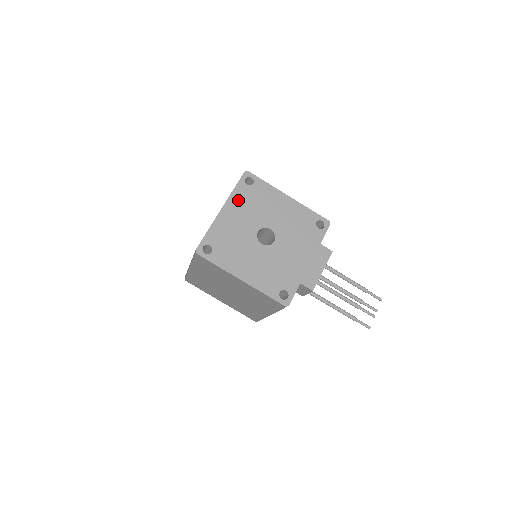
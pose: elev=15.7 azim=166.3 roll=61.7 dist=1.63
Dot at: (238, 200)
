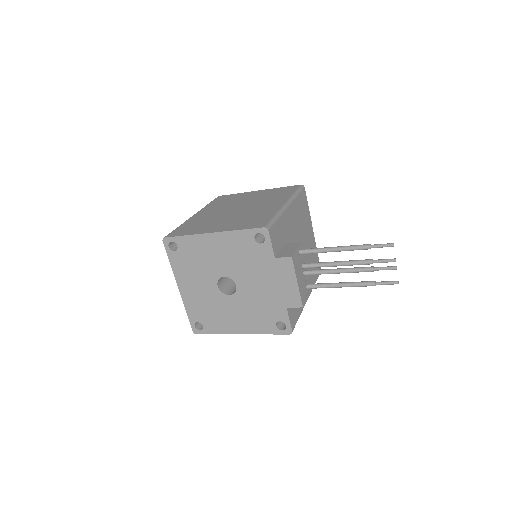
Dot at: (181, 271)
